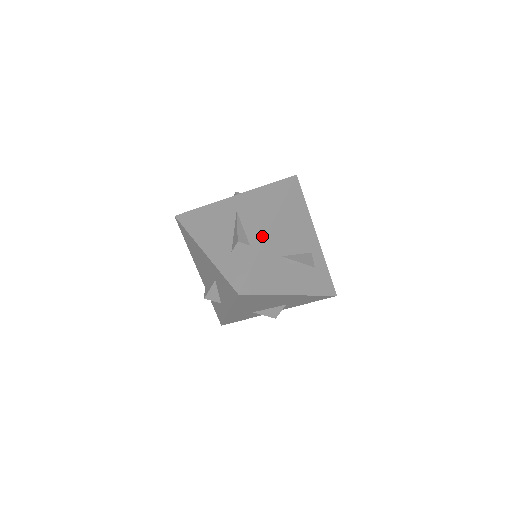
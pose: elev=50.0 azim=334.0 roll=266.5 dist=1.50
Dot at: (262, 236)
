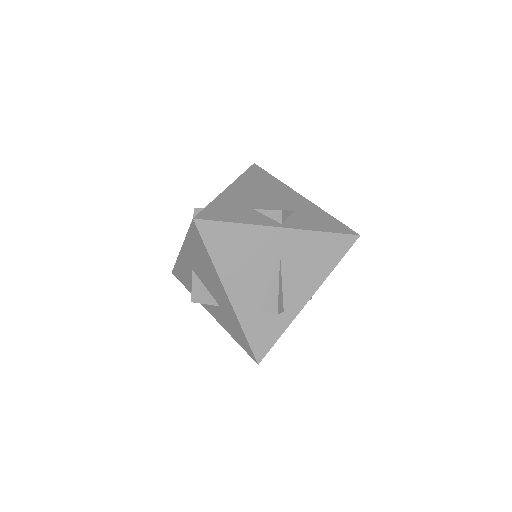
Dot at: (300, 305)
